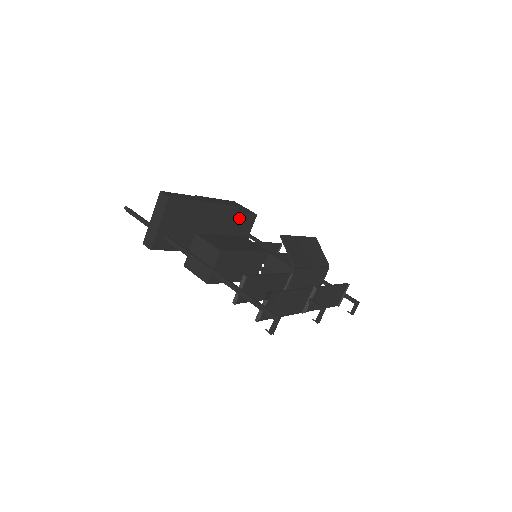
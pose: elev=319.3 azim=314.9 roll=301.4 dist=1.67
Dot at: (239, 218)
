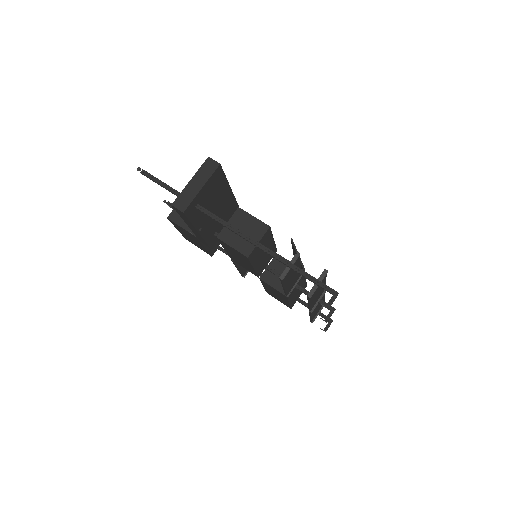
Dot at: occluded
